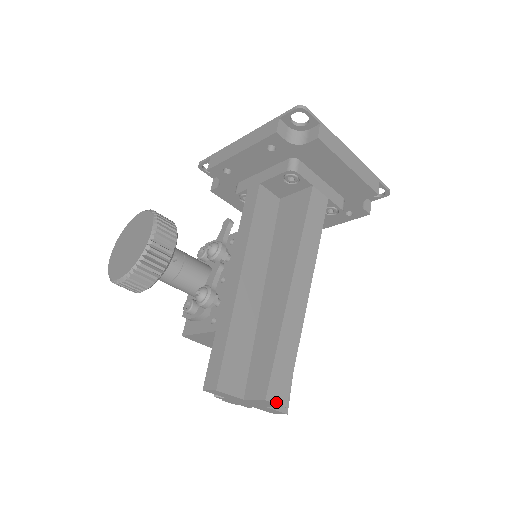
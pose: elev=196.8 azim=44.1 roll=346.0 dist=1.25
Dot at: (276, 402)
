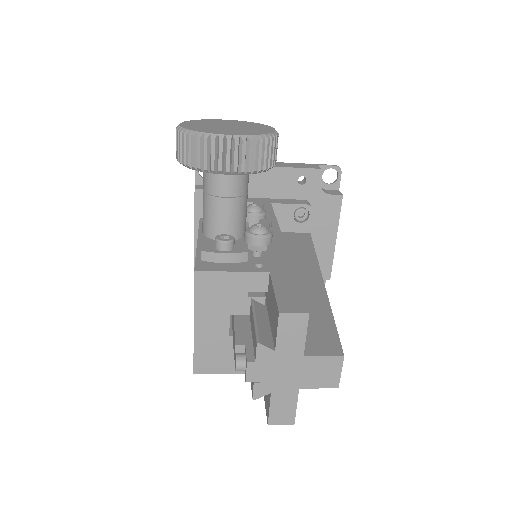
Dot at: (341, 371)
